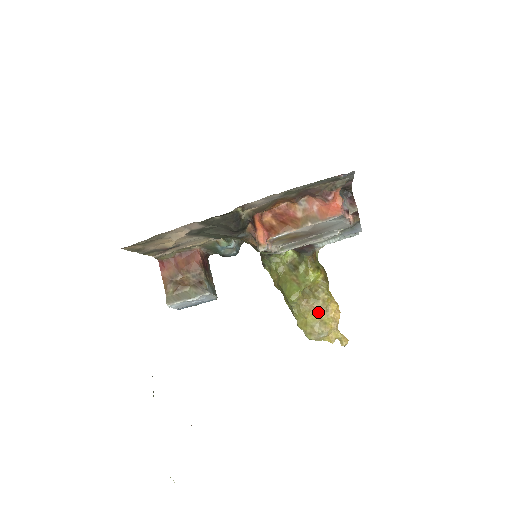
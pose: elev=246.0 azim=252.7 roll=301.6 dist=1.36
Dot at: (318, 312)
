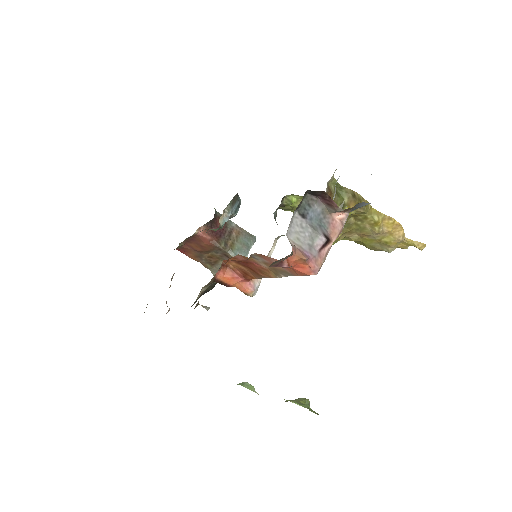
Dot at: (371, 237)
